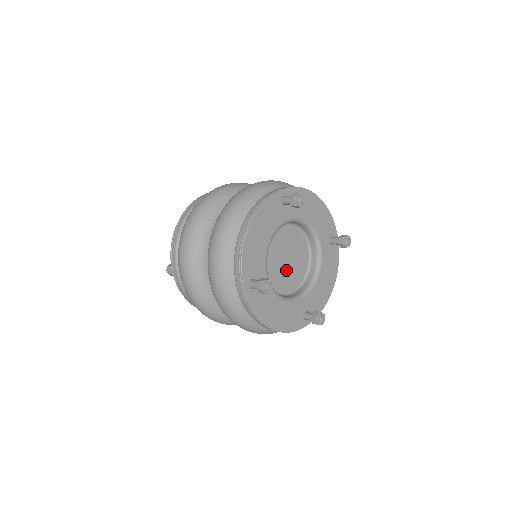
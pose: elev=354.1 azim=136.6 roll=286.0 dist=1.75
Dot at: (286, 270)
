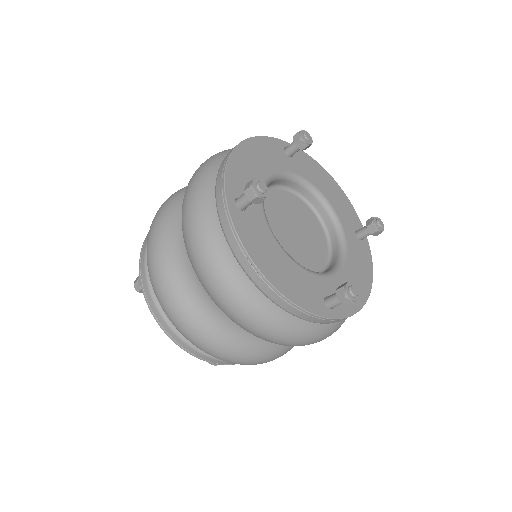
Dot at: (295, 242)
